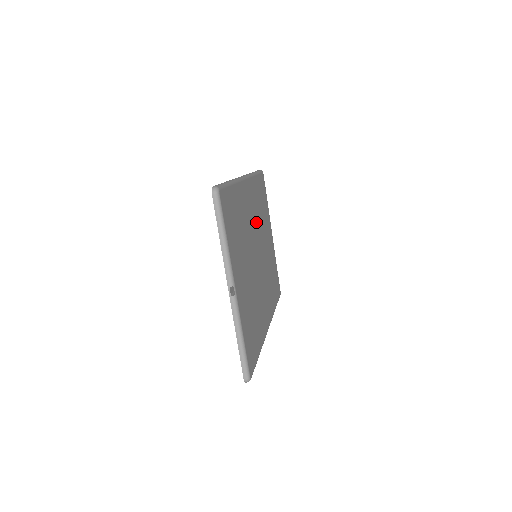
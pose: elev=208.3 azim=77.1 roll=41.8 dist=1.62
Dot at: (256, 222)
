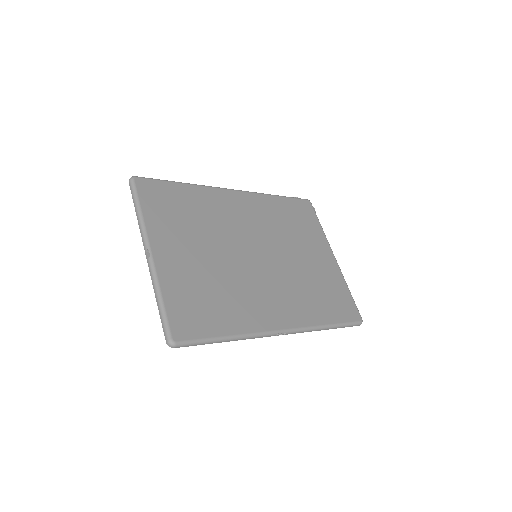
Dot at: (261, 228)
